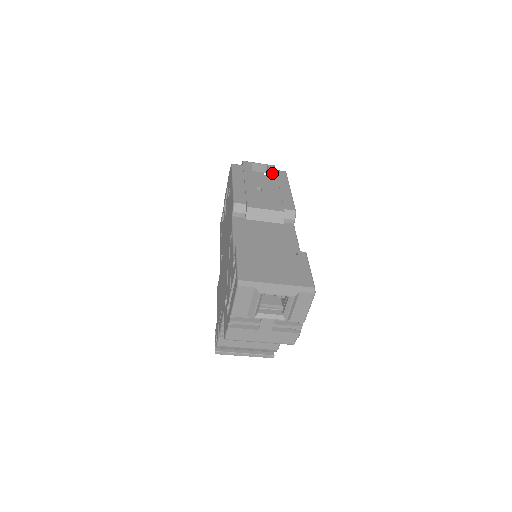
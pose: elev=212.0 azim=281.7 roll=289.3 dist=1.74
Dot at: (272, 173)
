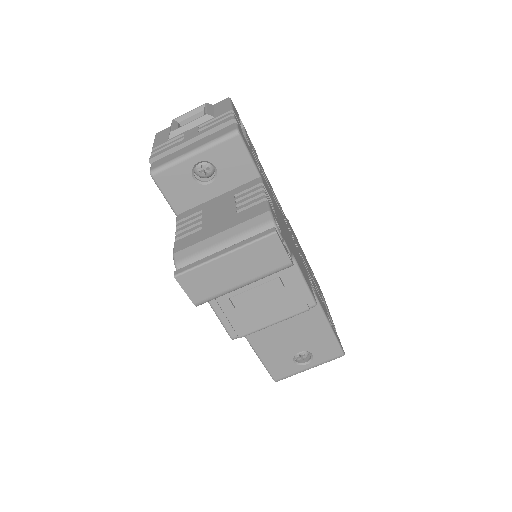
Dot at: occluded
